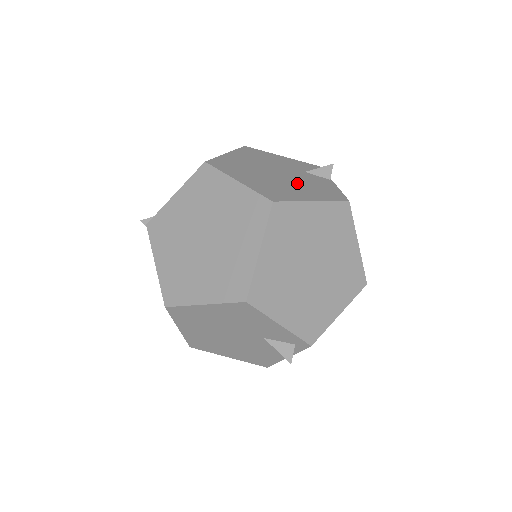
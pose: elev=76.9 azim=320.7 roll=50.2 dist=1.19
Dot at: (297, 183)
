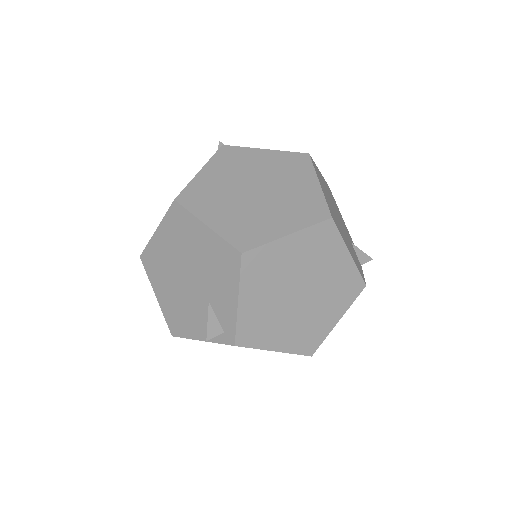
Dot at: occluded
